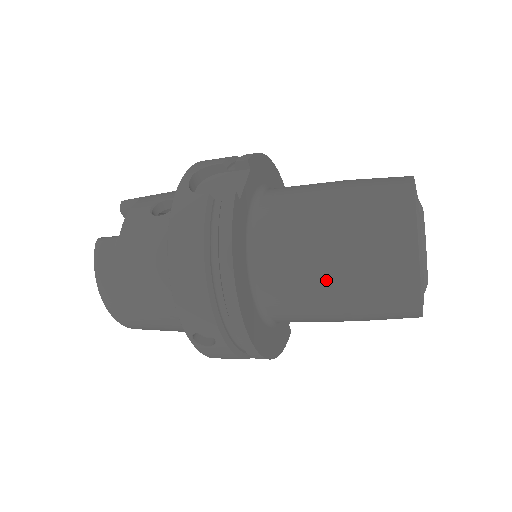
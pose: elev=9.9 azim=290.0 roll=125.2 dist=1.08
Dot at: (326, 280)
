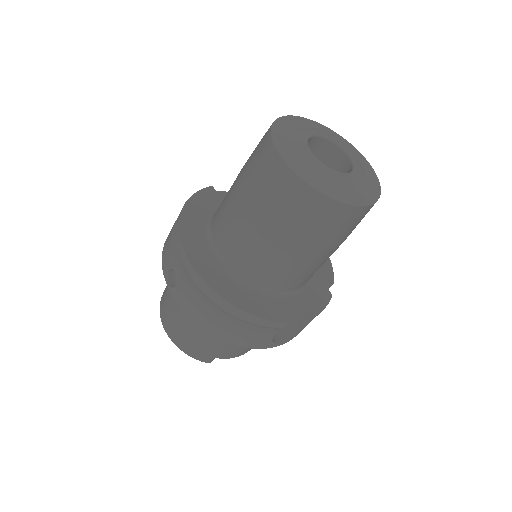
Dot at: (234, 190)
